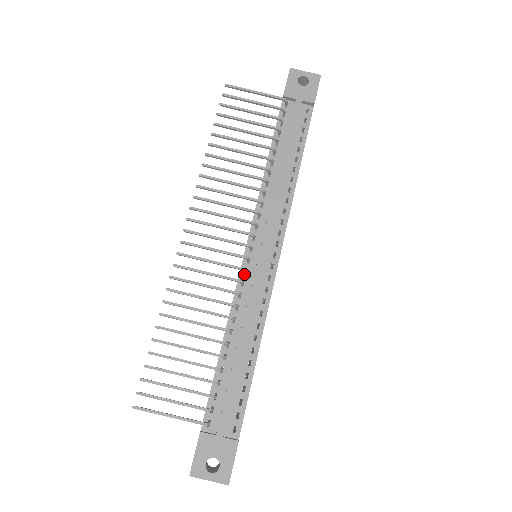
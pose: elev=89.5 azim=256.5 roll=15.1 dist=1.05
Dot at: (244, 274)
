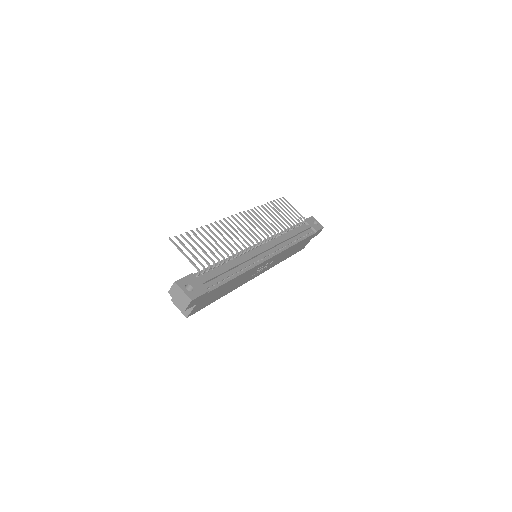
Dot at: (250, 250)
